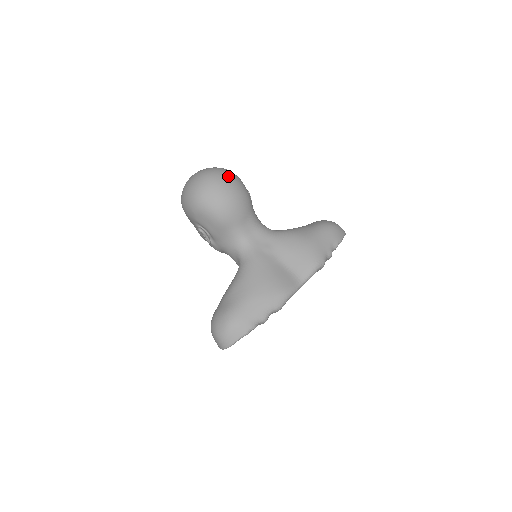
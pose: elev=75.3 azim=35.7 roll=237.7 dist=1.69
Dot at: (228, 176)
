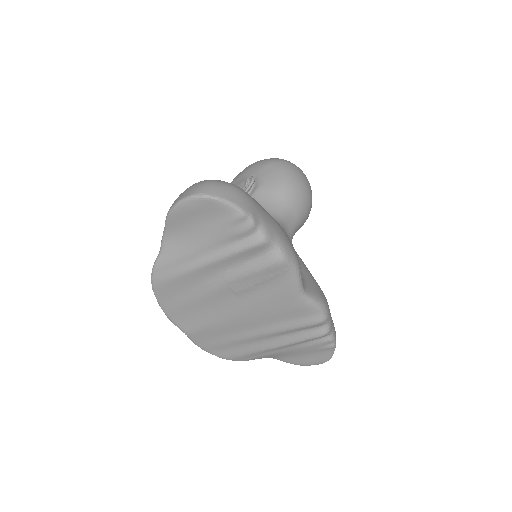
Dot at: occluded
